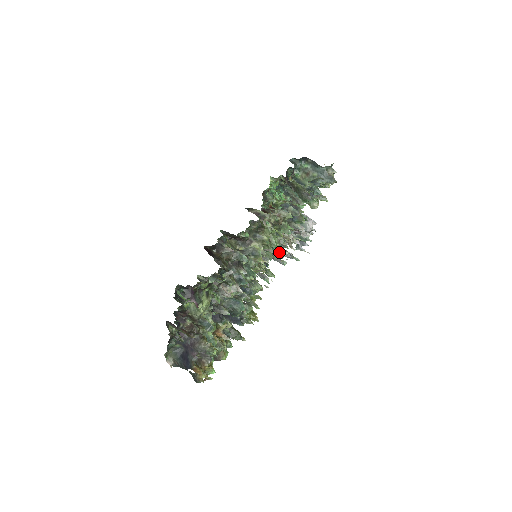
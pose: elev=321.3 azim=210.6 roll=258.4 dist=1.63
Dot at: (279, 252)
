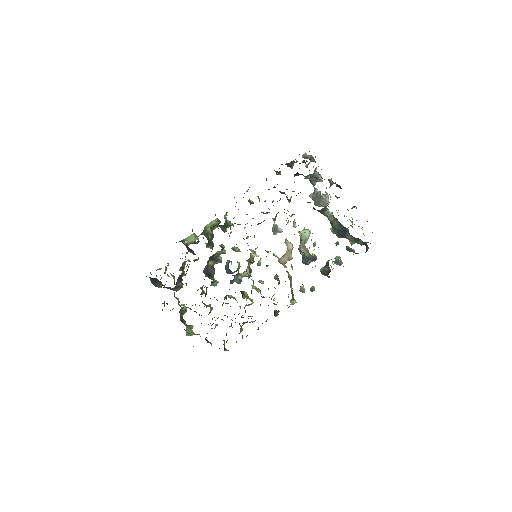
Dot at: (276, 232)
